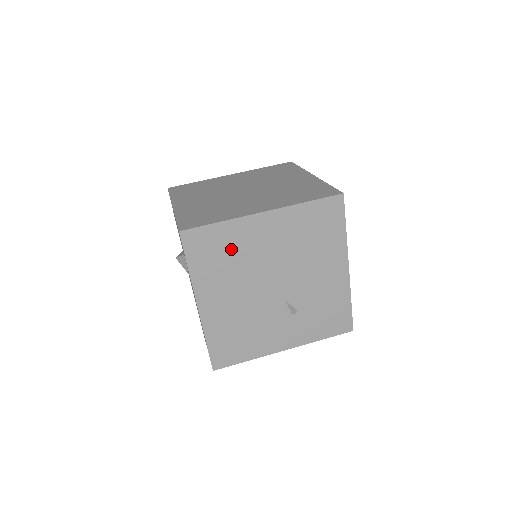
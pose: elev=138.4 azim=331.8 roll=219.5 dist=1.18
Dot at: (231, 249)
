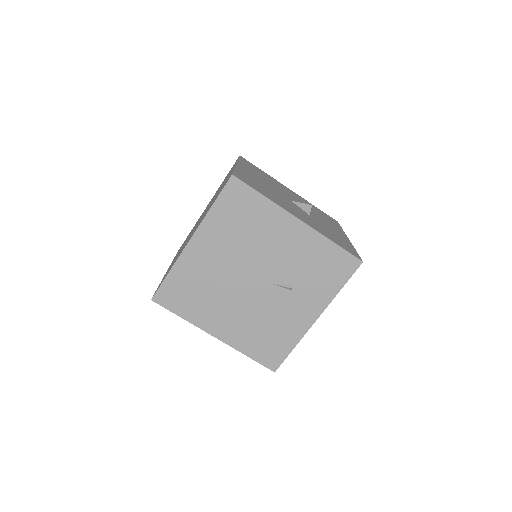
Dot at: (195, 283)
